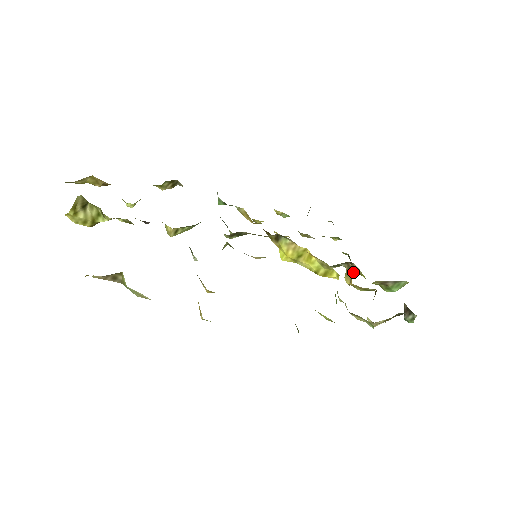
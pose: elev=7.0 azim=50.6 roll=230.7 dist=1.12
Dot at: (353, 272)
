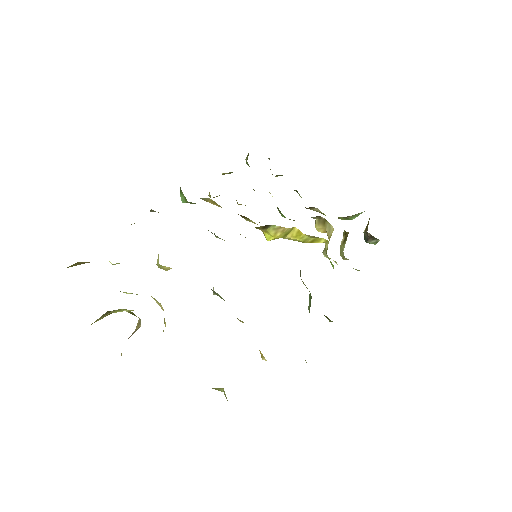
Dot at: (331, 227)
